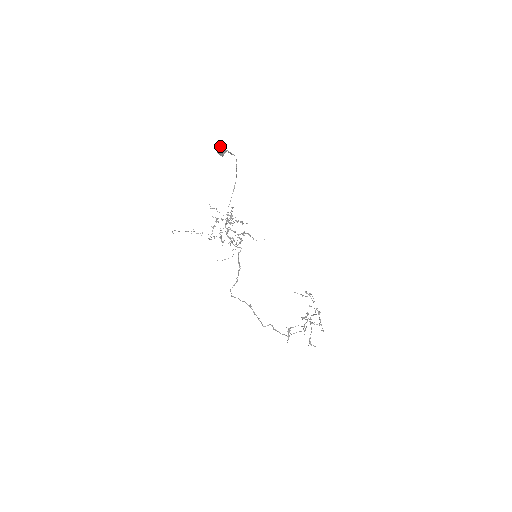
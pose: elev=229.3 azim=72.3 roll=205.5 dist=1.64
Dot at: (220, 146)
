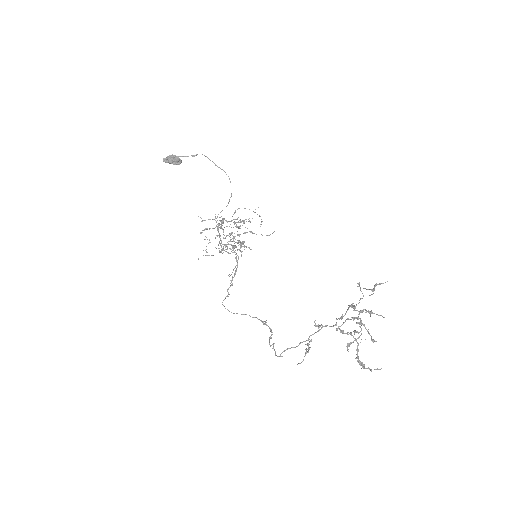
Dot at: (167, 157)
